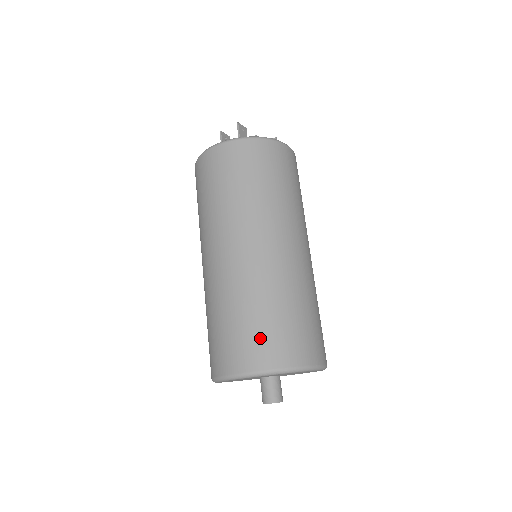
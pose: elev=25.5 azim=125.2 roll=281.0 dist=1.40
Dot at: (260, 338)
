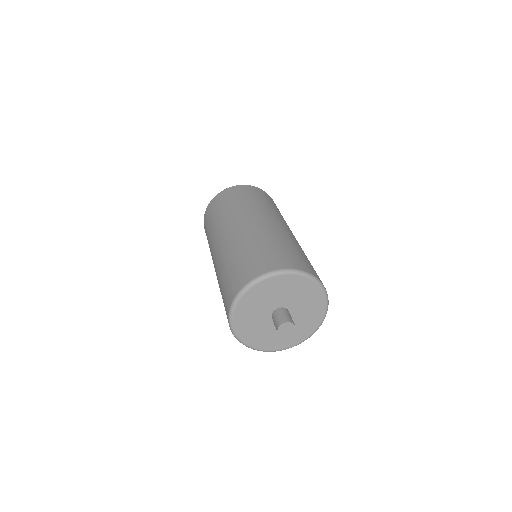
Dot at: (306, 262)
